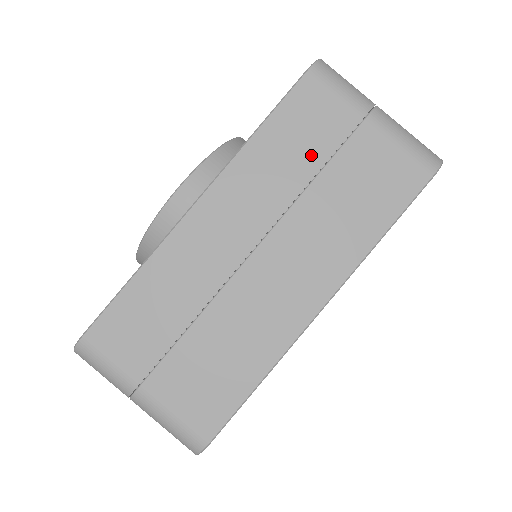
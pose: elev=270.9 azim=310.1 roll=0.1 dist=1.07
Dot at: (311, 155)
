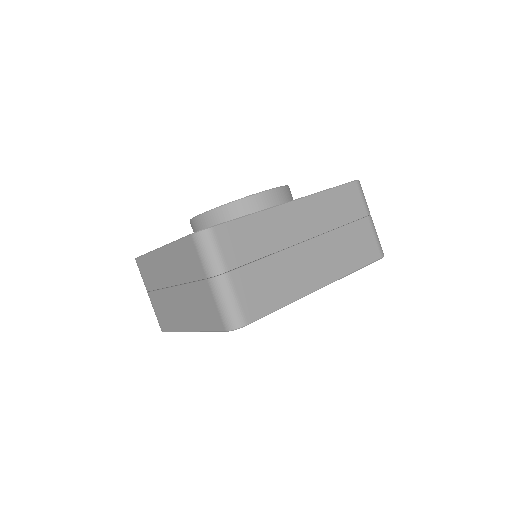
Dot at: (344, 216)
